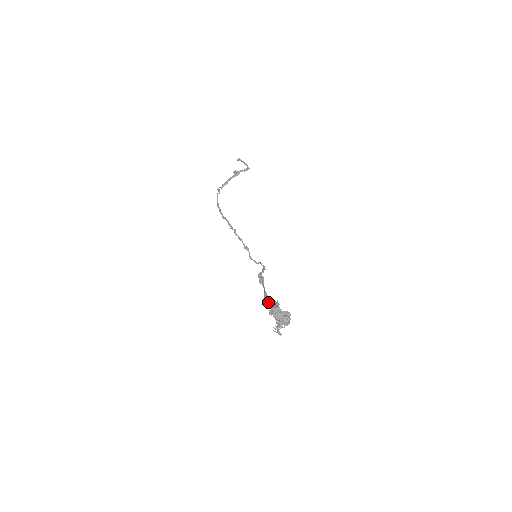
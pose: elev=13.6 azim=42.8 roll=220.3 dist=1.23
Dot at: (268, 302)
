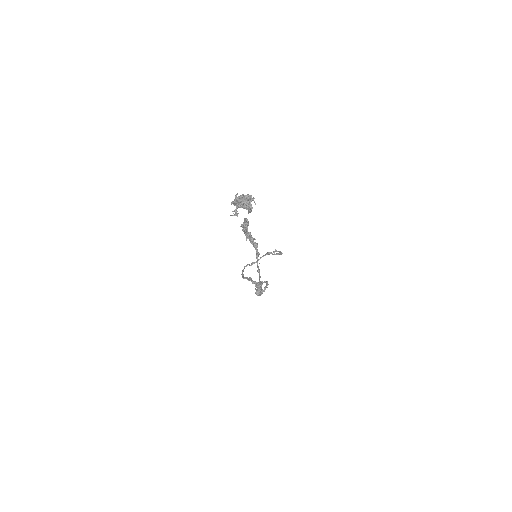
Dot at: (257, 286)
